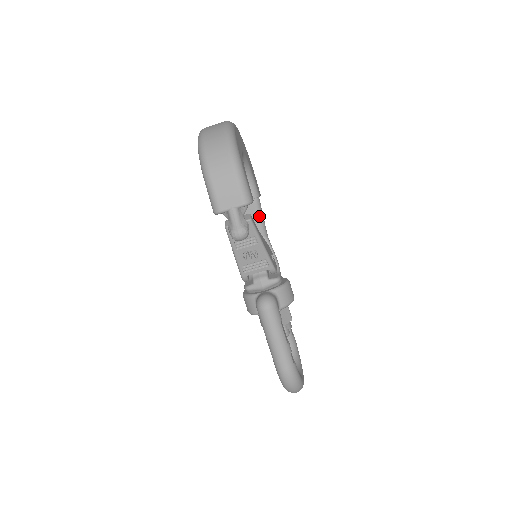
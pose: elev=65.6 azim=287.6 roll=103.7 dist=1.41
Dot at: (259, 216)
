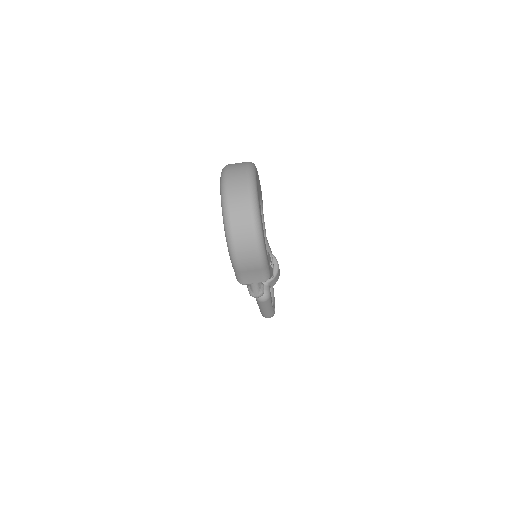
Dot at: occluded
